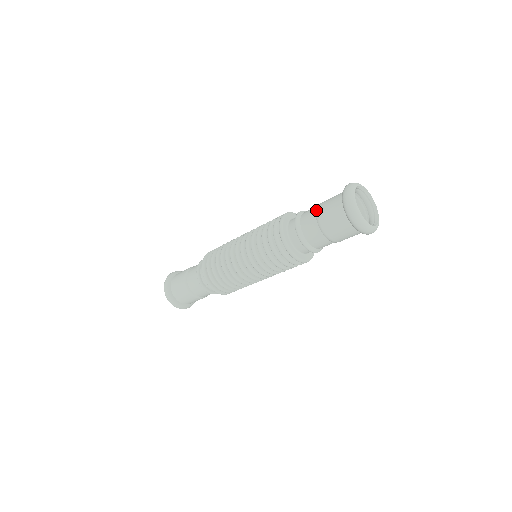
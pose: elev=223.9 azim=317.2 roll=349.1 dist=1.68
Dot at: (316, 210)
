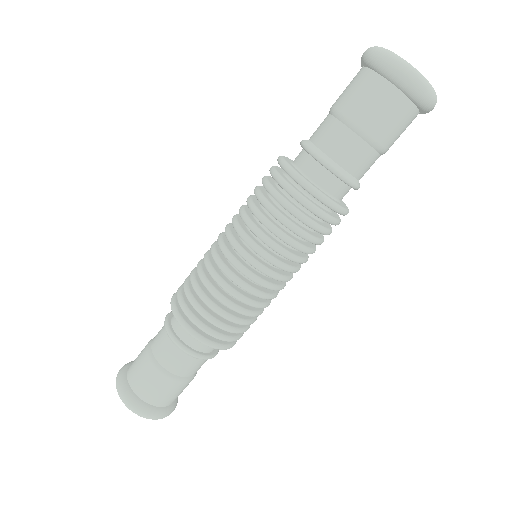
Dot at: occluded
